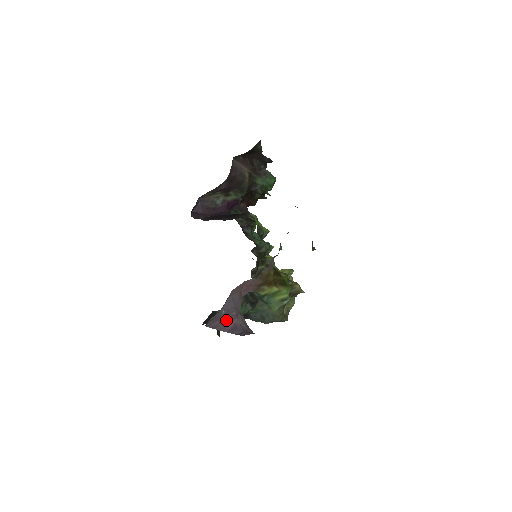
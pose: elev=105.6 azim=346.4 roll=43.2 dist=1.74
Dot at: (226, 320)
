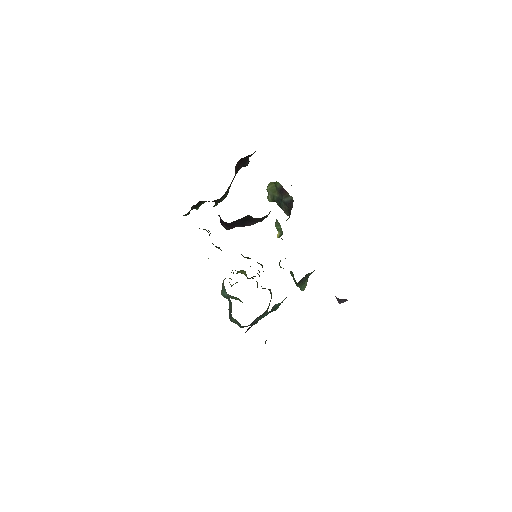
Dot at: occluded
